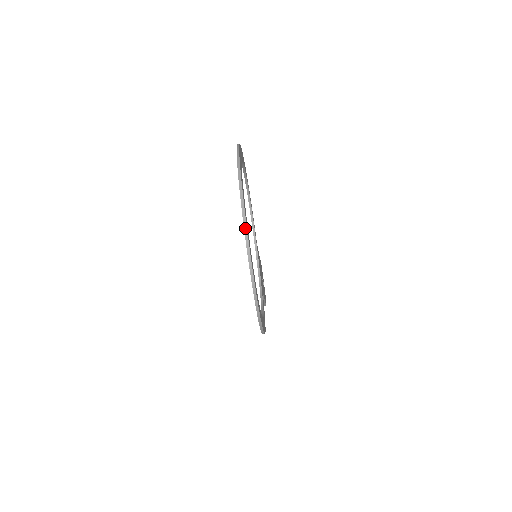
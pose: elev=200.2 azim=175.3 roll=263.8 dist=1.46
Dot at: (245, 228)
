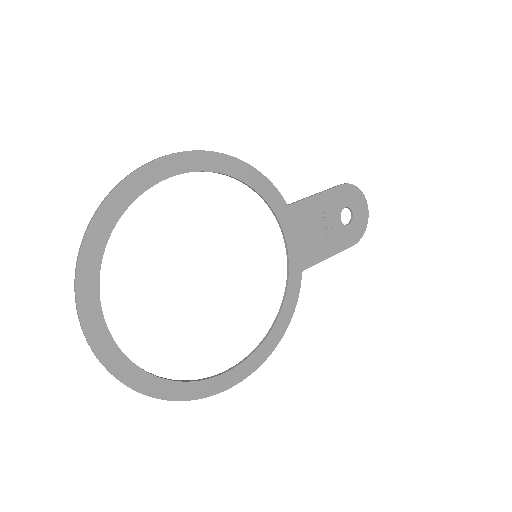
Dot at: occluded
